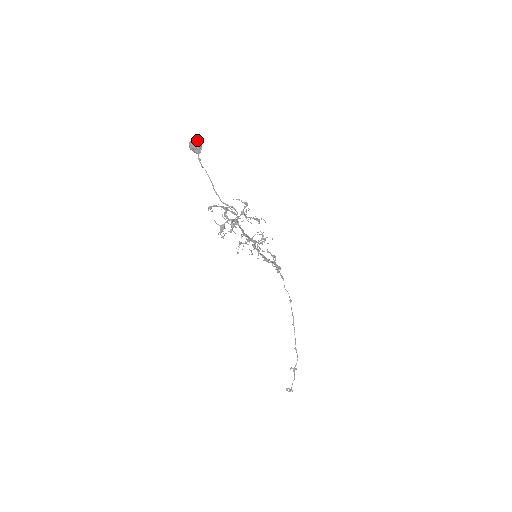
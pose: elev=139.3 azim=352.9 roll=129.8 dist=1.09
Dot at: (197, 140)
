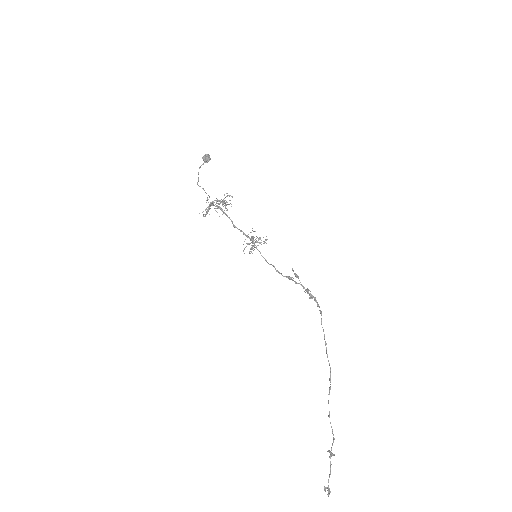
Dot at: (207, 154)
